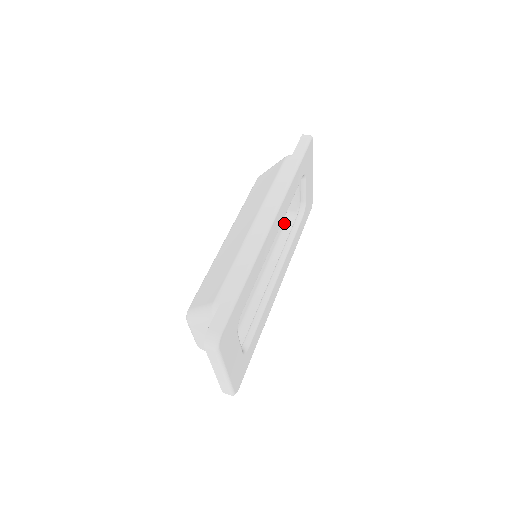
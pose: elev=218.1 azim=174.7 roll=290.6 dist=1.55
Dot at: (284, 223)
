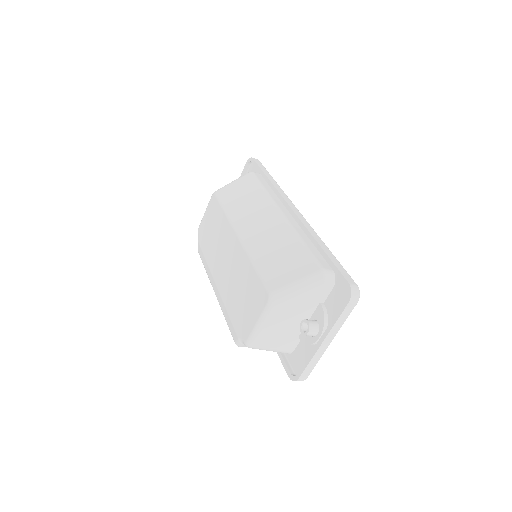
Dot at: occluded
